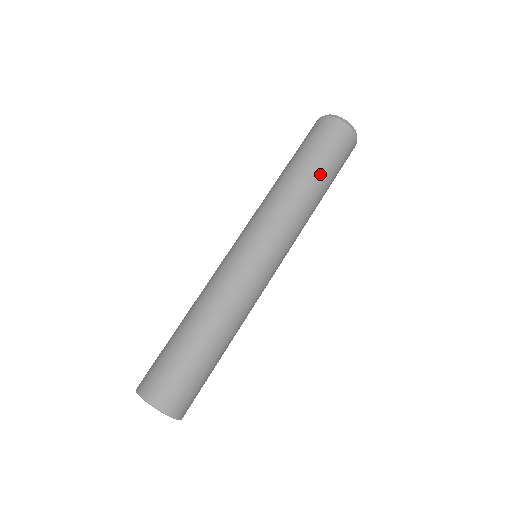
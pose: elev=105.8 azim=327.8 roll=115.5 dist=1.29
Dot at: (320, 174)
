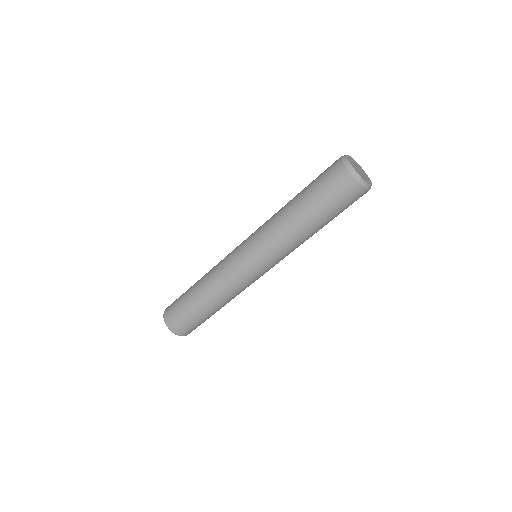
Dot at: (313, 215)
